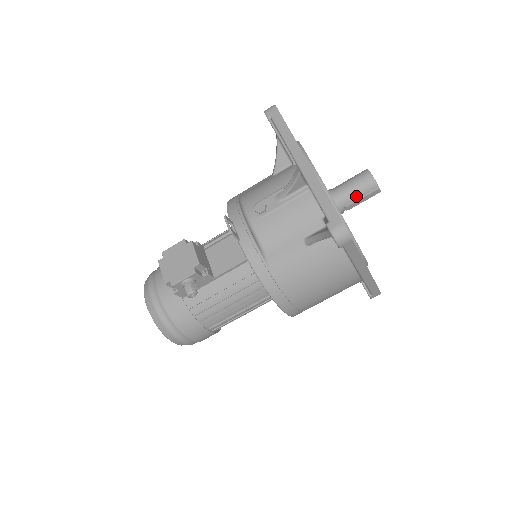
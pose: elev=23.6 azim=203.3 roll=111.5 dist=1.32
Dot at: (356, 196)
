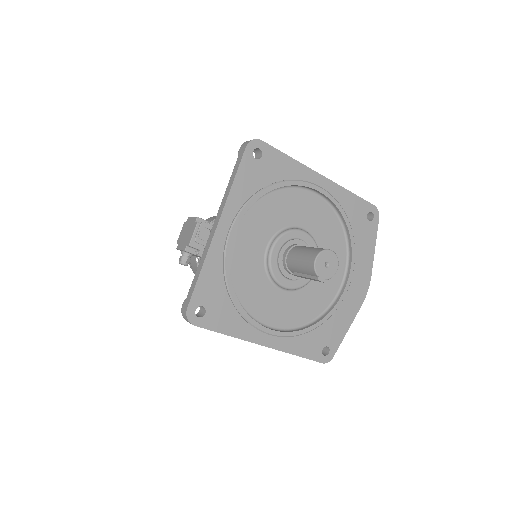
Dot at: (300, 271)
